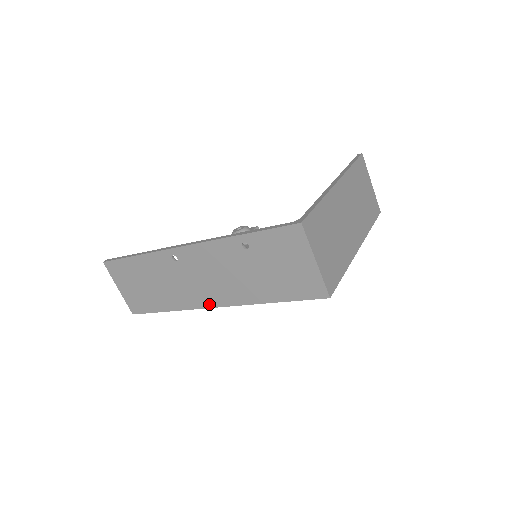
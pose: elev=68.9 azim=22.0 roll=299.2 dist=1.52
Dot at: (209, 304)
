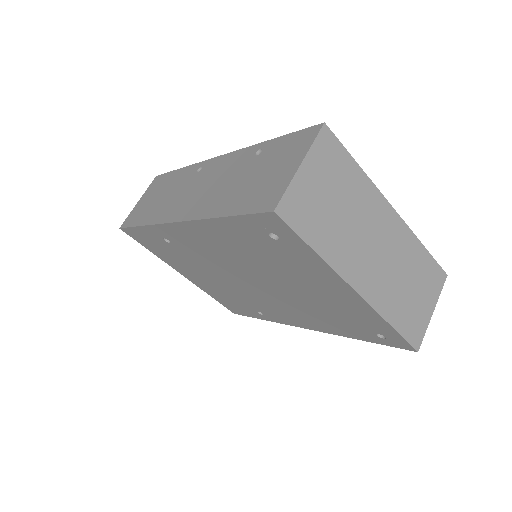
Dot at: (174, 218)
